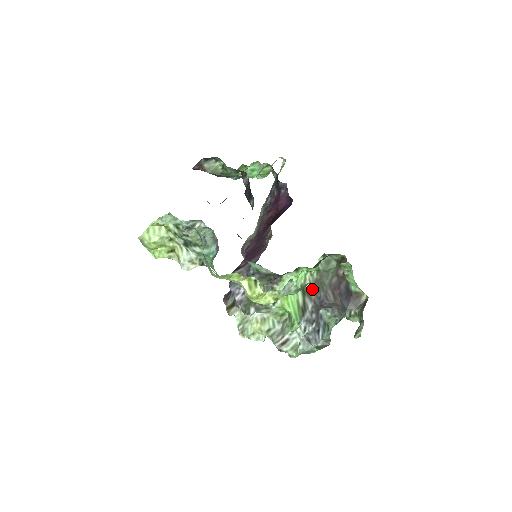
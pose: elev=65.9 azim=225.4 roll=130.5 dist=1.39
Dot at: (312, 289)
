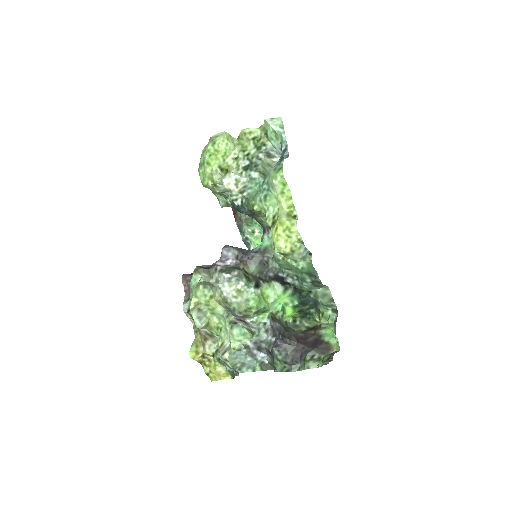
Dot at: (280, 322)
